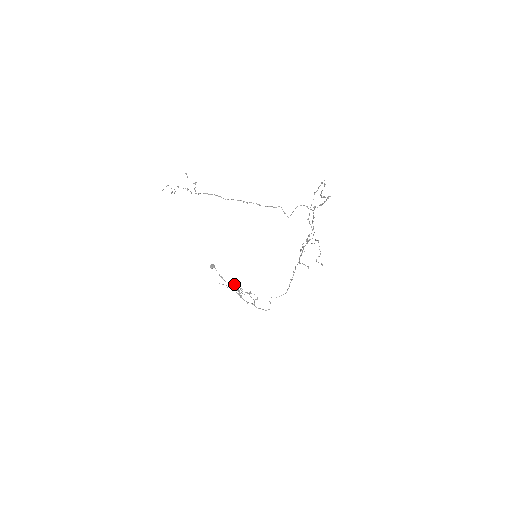
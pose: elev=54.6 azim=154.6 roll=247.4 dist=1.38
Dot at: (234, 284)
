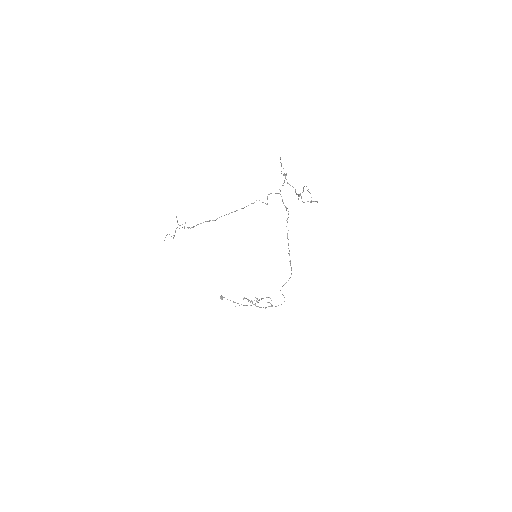
Dot at: (247, 299)
